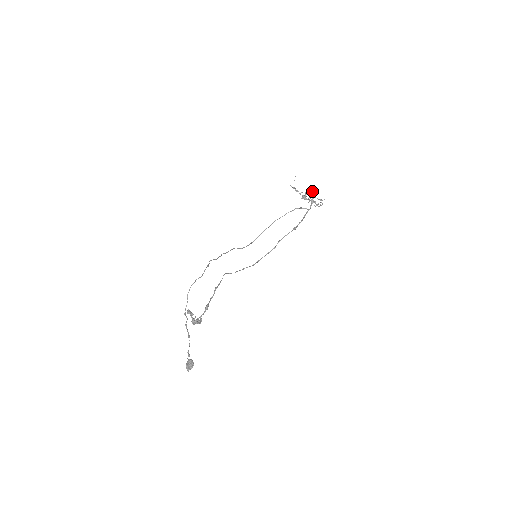
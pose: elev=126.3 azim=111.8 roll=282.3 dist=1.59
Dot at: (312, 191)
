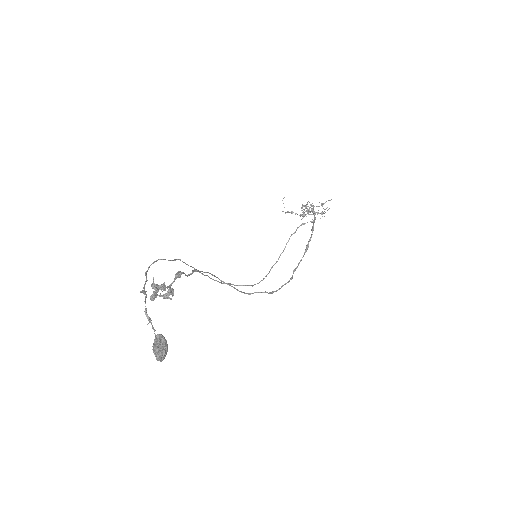
Dot at: (308, 201)
